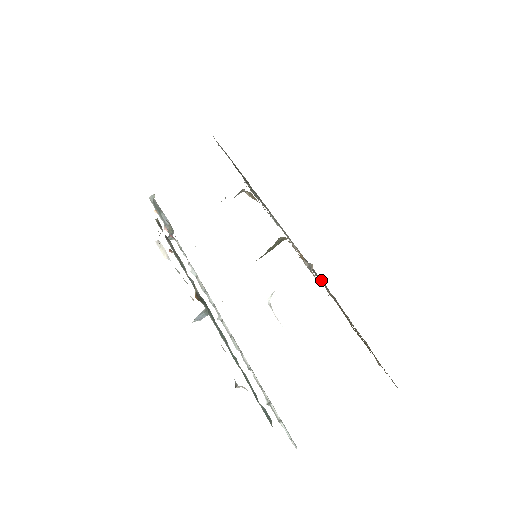
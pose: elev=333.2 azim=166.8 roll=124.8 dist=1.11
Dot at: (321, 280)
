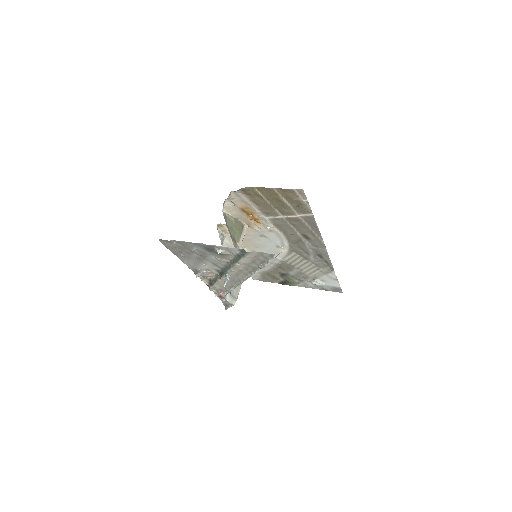
Dot at: (276, 223)
